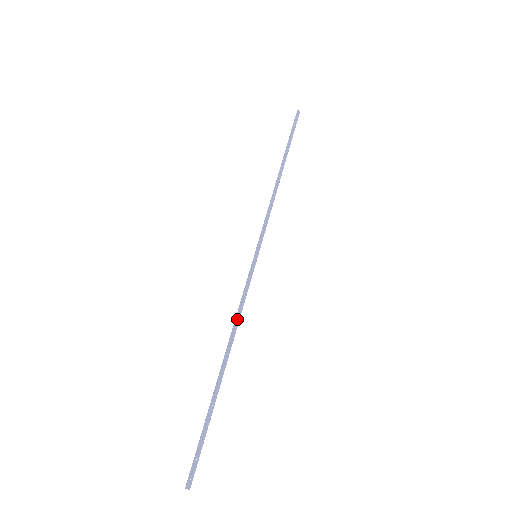
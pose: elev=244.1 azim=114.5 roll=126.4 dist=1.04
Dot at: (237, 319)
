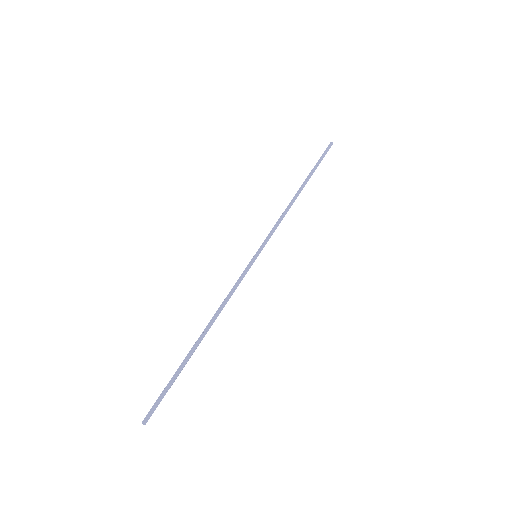
Dot at: (225, 303)
